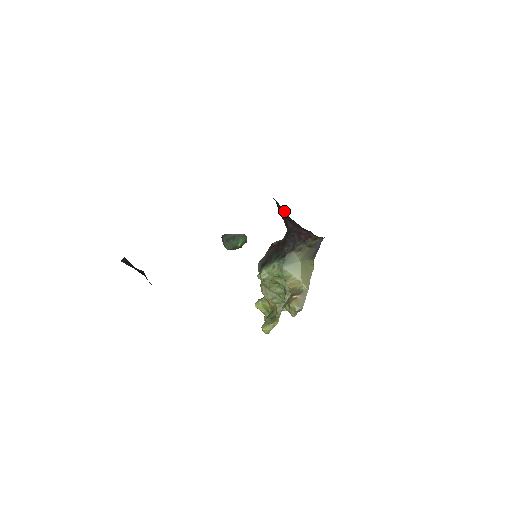
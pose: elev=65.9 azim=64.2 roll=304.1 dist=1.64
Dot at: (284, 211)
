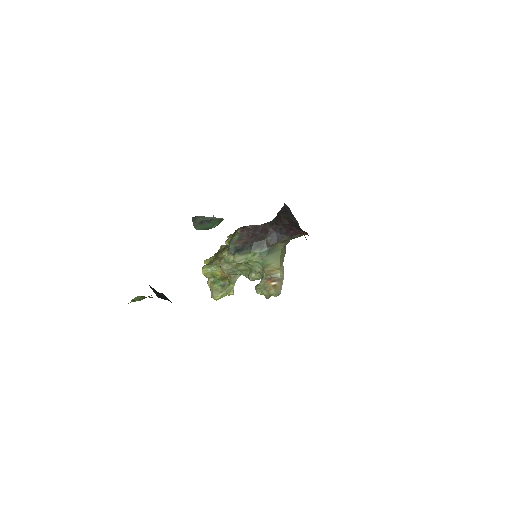
Dot at: (292, 216)
